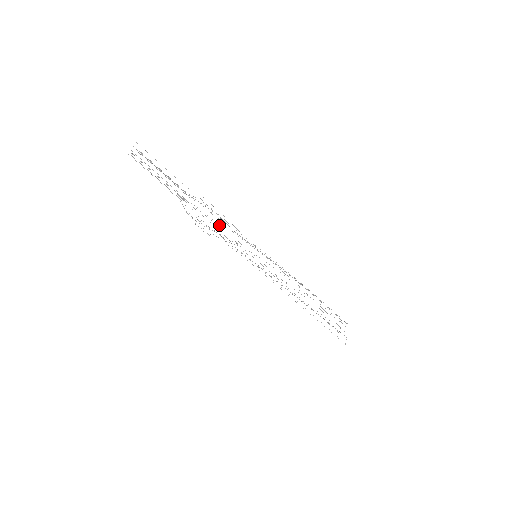
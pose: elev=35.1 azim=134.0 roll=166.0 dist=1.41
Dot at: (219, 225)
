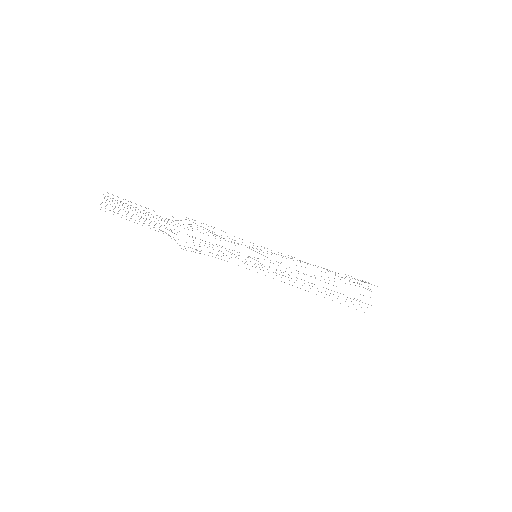
Dot at: occluded
